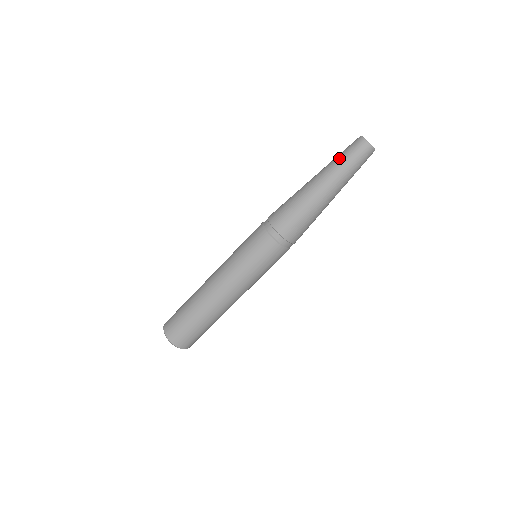
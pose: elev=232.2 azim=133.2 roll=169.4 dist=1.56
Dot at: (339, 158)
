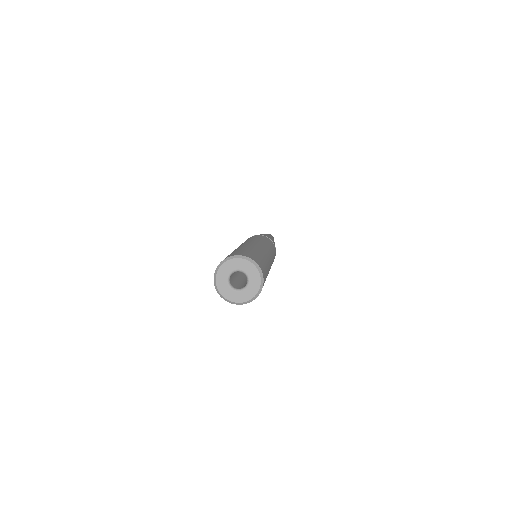
Dot at: occluded
